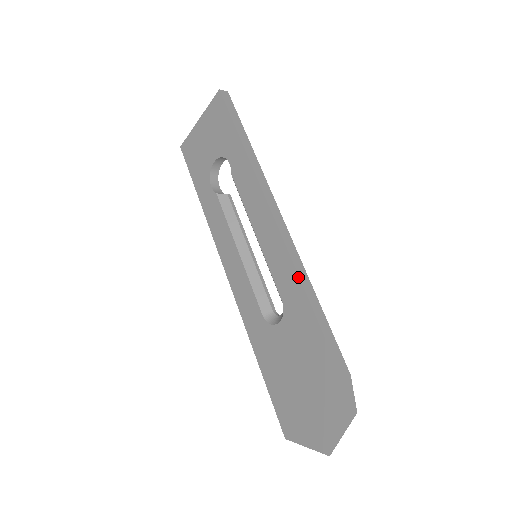
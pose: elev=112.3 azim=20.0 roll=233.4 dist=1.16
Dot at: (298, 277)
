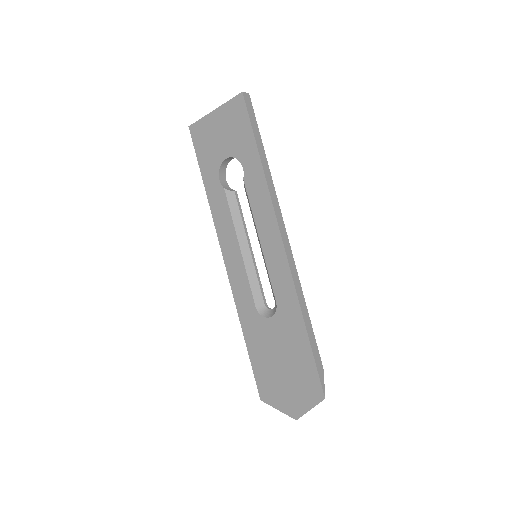
Dot at: (295, 289)
